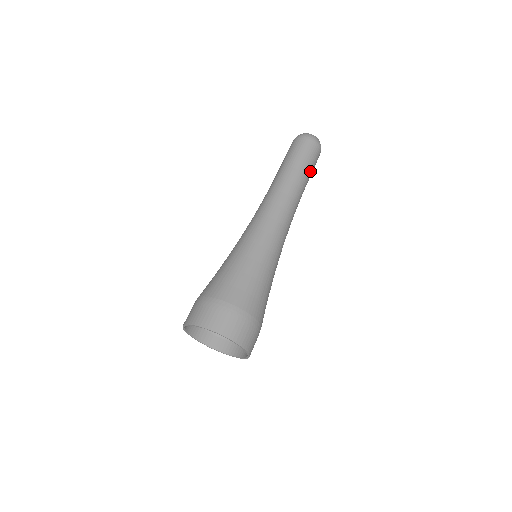
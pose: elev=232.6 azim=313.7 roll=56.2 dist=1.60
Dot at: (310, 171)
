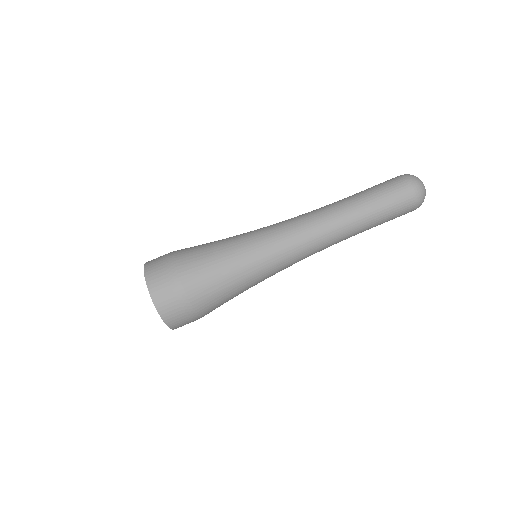
Dot at: occluded
